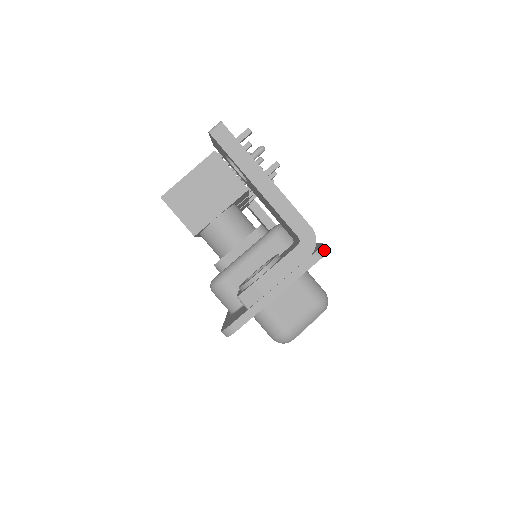
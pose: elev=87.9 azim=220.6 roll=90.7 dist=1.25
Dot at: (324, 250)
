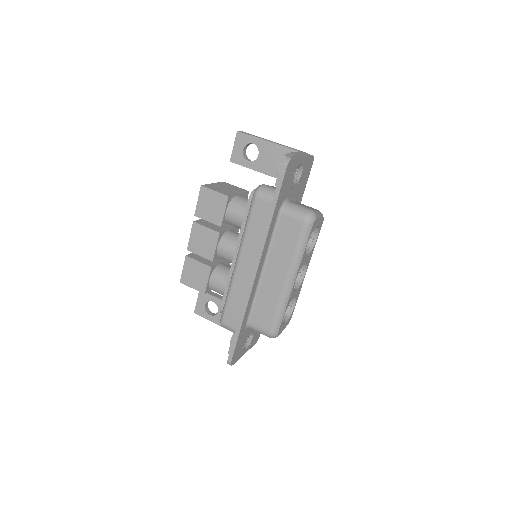
Dot at: (312, 157)
